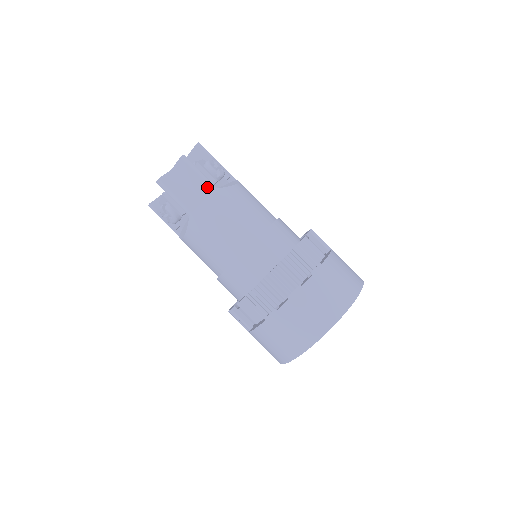
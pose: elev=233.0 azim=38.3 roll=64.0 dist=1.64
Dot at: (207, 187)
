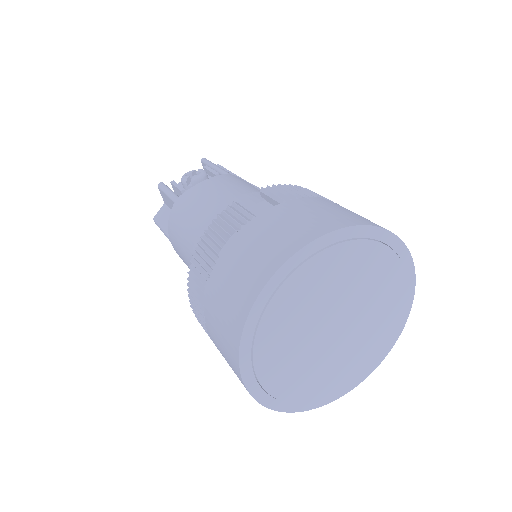
Dot at: (173, 203)
